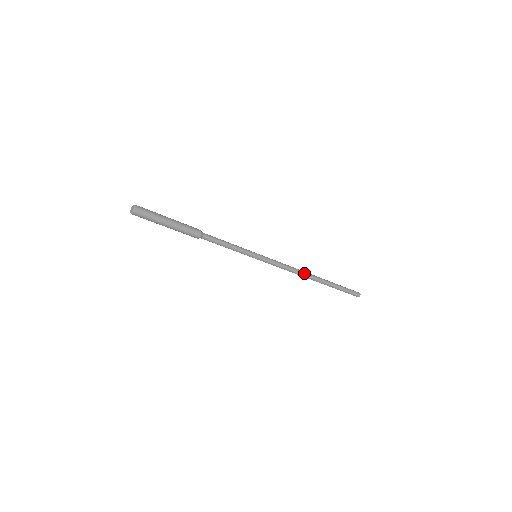
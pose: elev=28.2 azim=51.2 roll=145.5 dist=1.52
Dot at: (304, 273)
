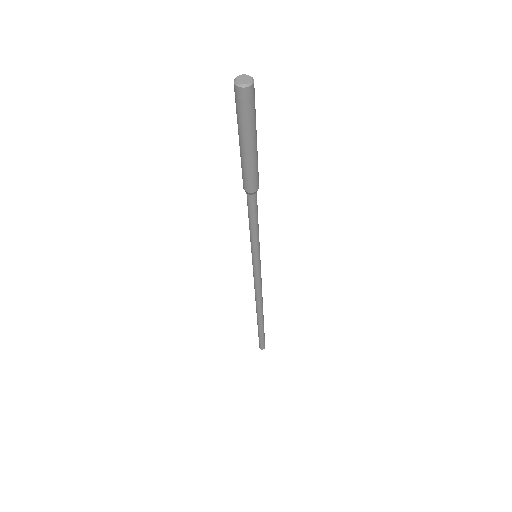
Dot at: (262, 300)
